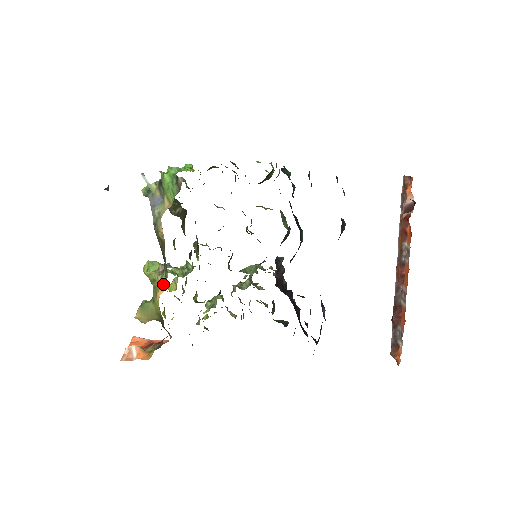
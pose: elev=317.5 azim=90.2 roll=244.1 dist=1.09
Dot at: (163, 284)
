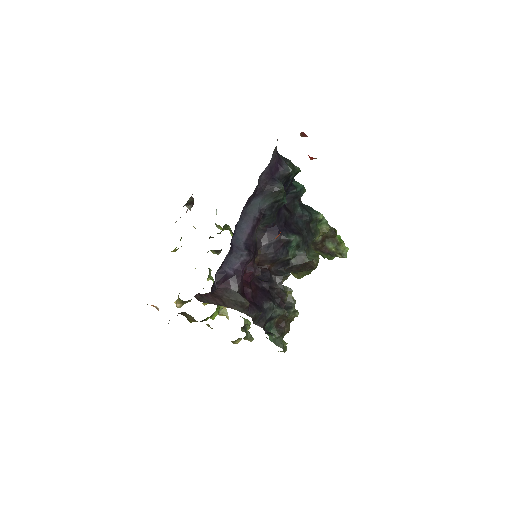
Dot at: occluded
